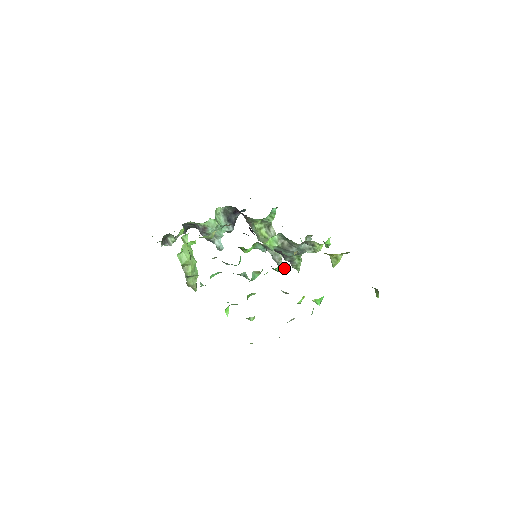
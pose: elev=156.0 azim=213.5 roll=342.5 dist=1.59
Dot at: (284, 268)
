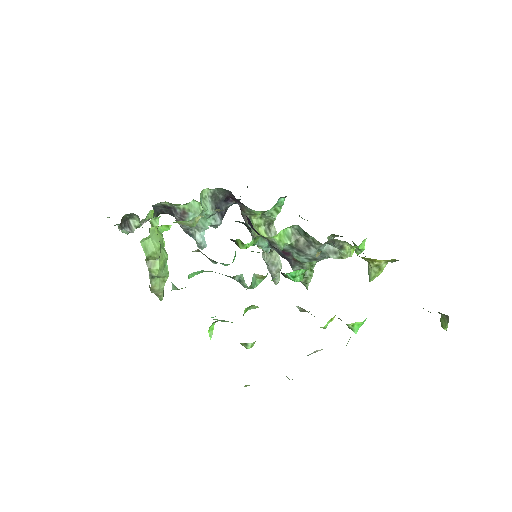
Dot at: (300, 274)
